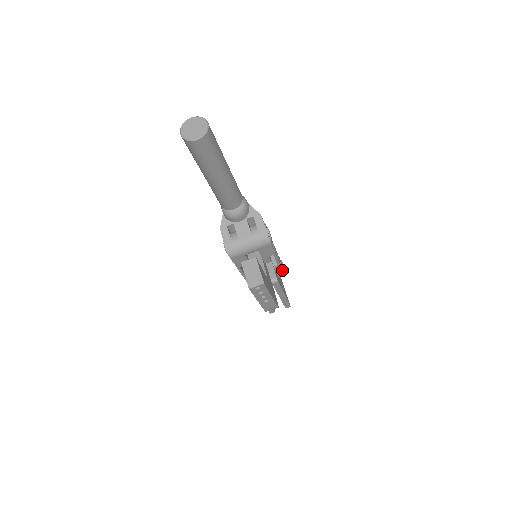
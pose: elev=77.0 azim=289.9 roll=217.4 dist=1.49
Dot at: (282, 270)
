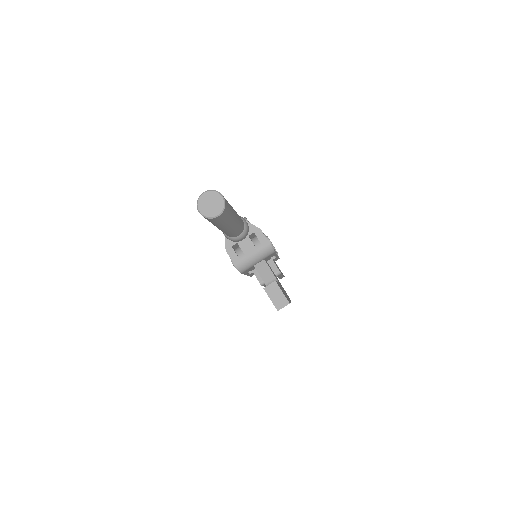
Dot at: (278, 258)
